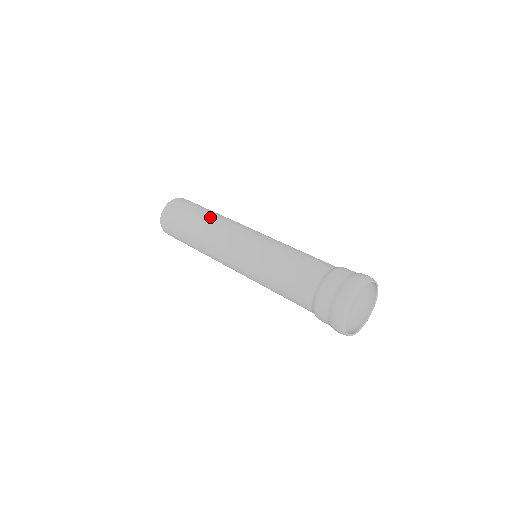
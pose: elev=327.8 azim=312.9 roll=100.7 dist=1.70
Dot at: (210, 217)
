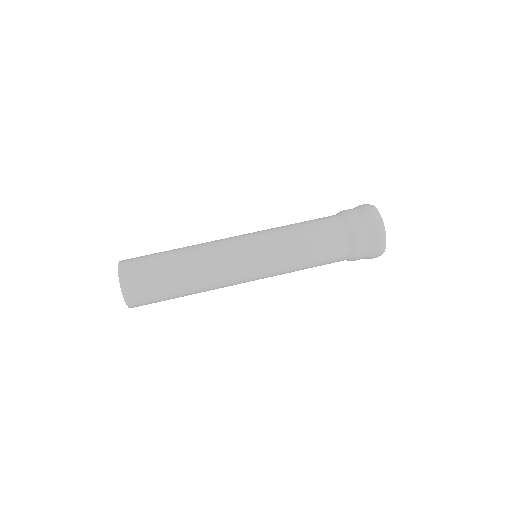
Dot at: (187, 249)
